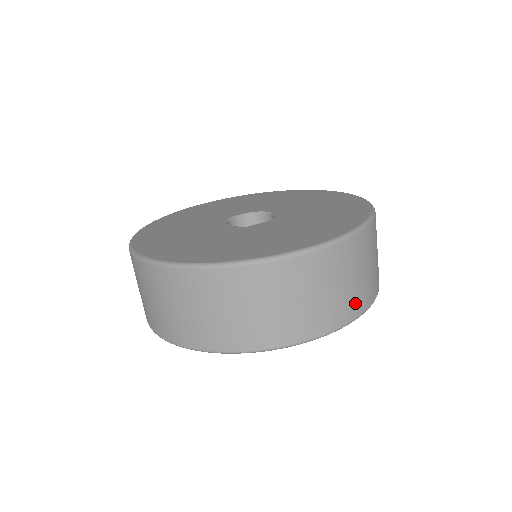
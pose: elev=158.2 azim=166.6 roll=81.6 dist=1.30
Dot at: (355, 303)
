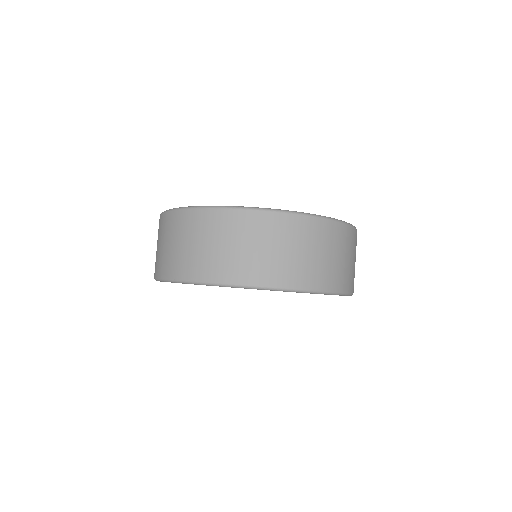
Dot at: (252, 271)
